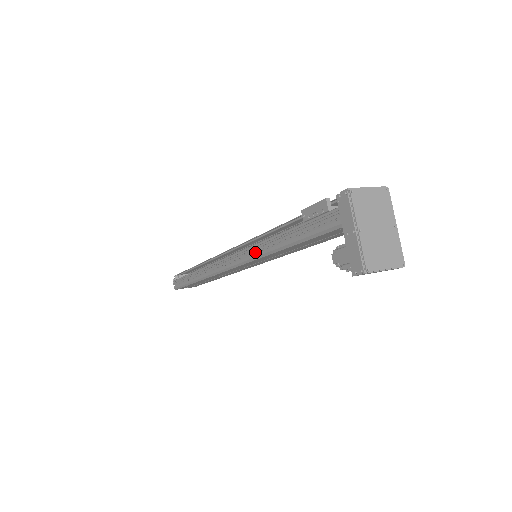
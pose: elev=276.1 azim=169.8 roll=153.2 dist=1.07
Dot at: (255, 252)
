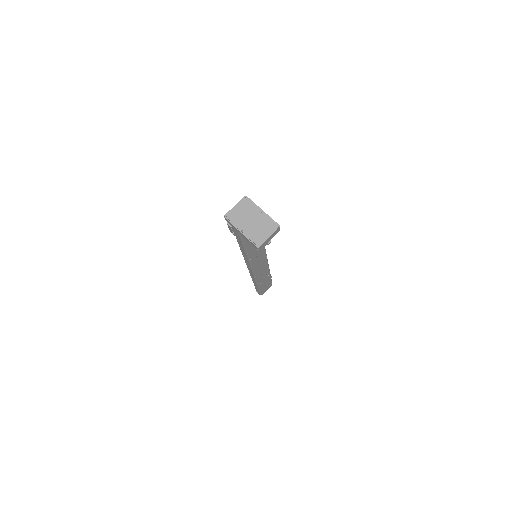
Dot at: occluded
